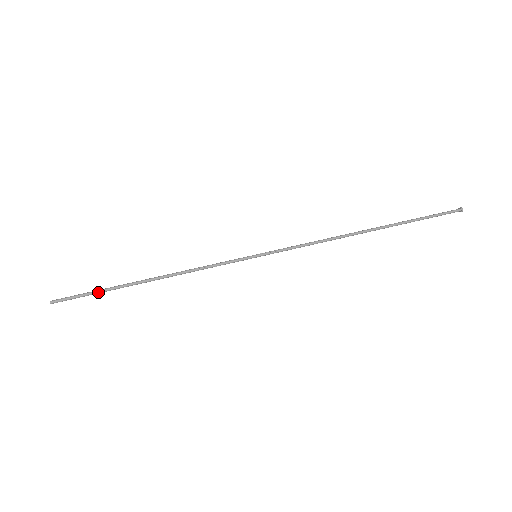
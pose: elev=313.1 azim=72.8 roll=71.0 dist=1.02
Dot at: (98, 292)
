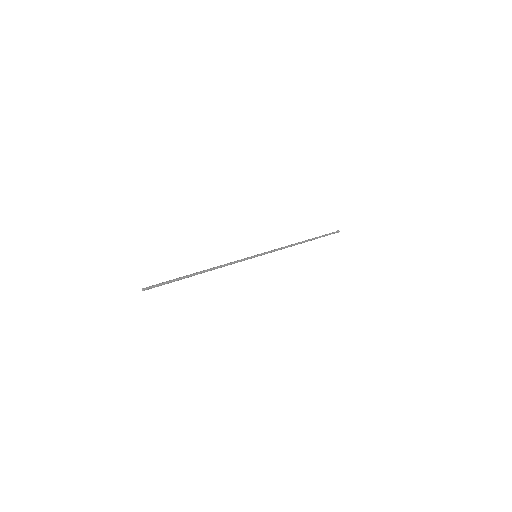
Dot at: (173, 280)
